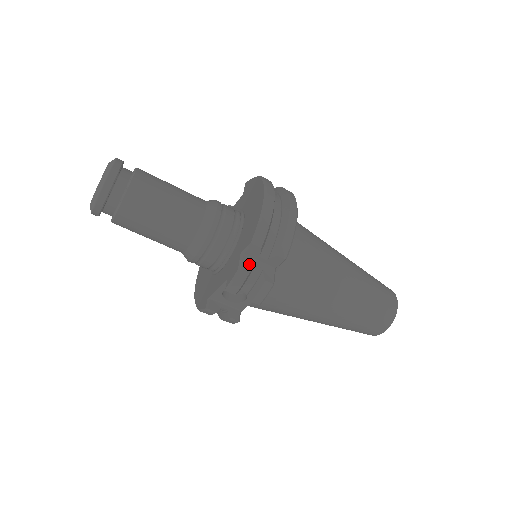
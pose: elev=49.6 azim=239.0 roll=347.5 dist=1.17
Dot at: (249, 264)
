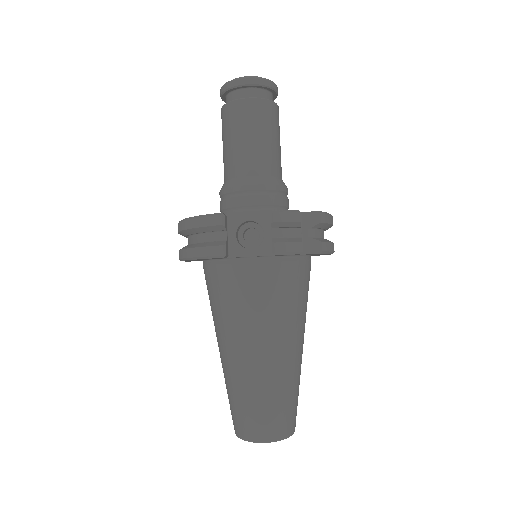
Dot at: (301, 221)
